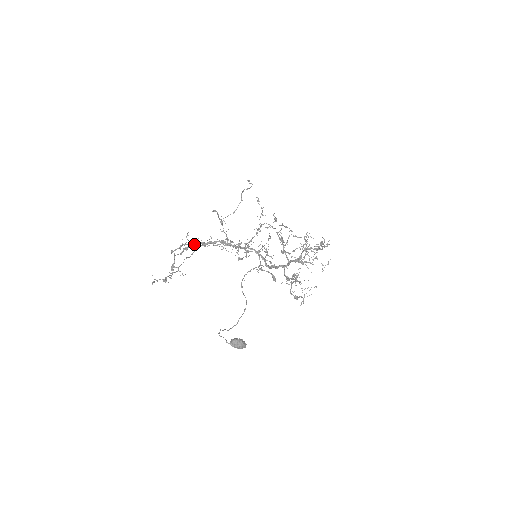
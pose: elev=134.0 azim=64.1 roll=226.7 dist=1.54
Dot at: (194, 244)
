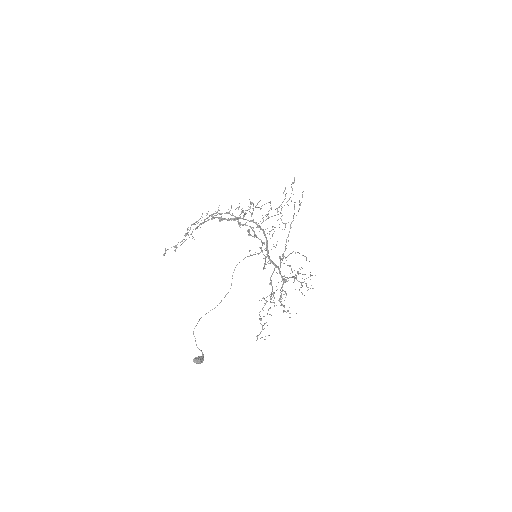
Dot at: (211, 219)
